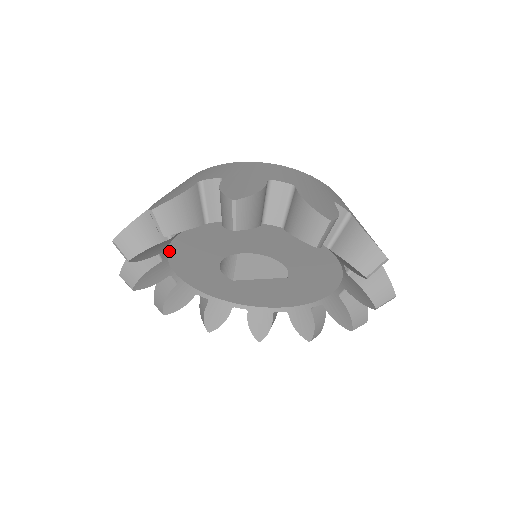
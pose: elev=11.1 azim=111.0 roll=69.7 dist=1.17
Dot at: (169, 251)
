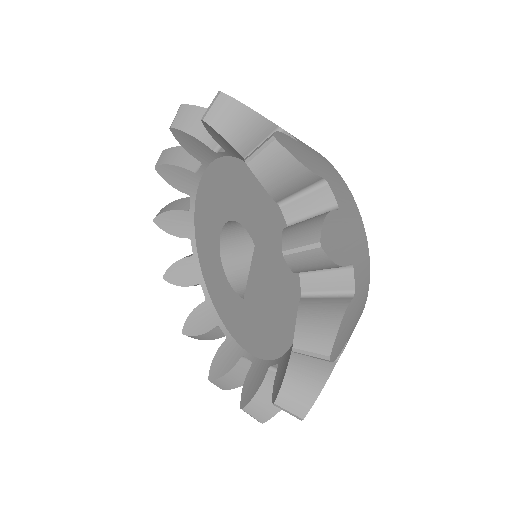
Dot at: (206, 284)
